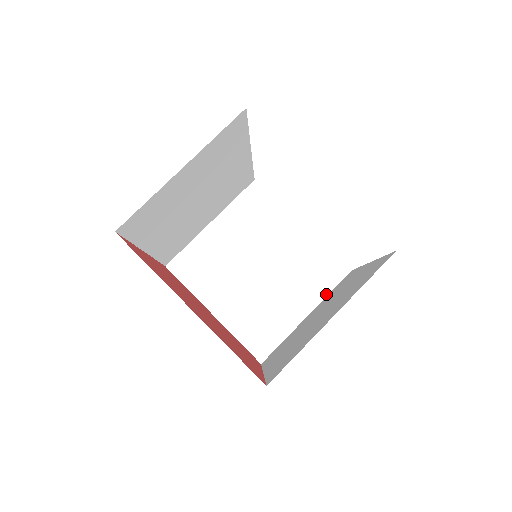
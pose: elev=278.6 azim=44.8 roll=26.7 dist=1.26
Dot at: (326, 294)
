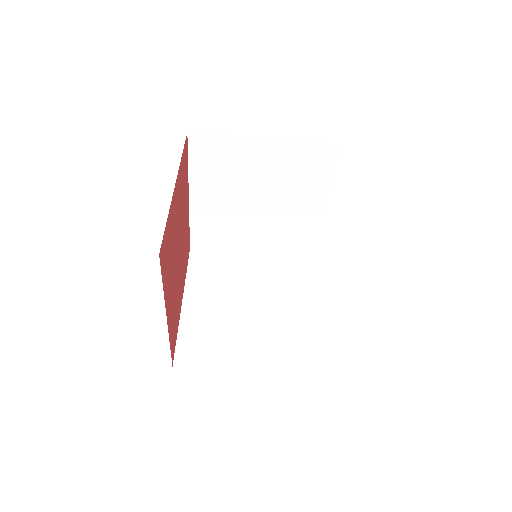
Dot at: (278, 254)
